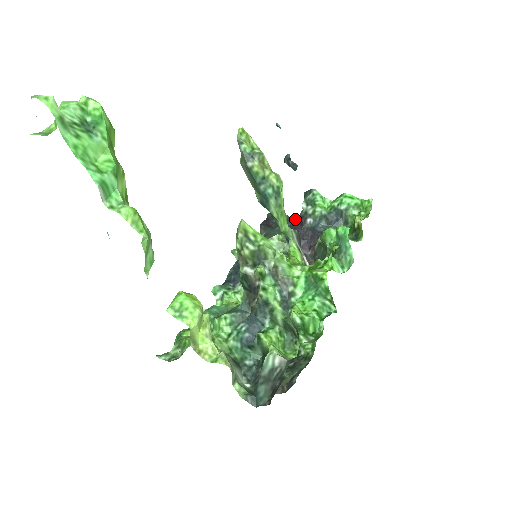
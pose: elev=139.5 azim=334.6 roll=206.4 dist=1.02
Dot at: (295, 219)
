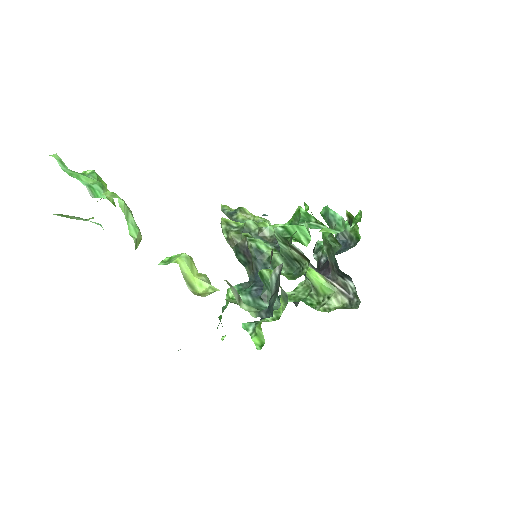
Dot at: occluded
